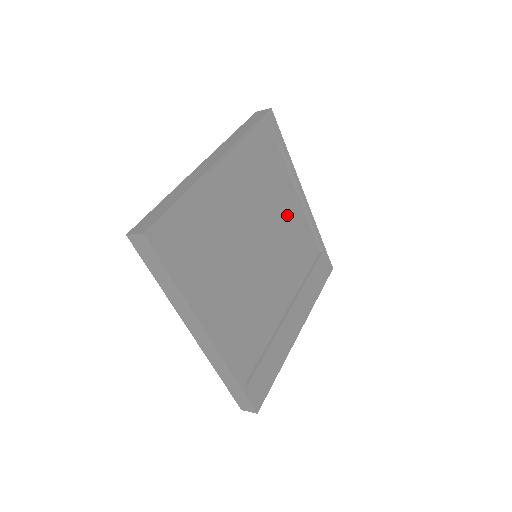
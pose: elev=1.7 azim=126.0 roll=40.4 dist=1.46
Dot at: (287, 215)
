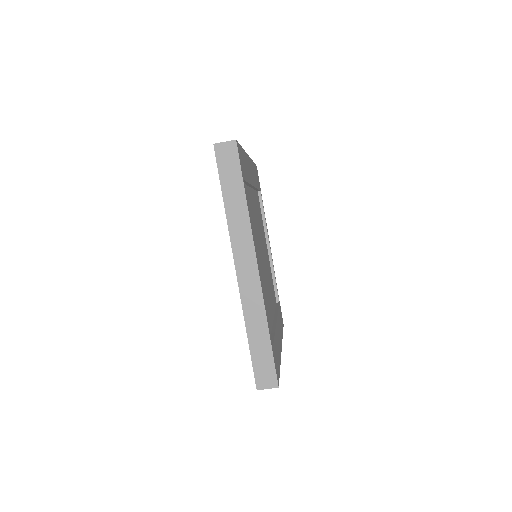
Dot at: (265, 247)
